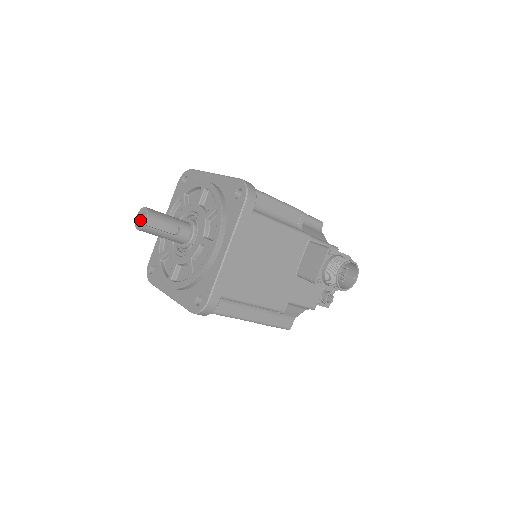
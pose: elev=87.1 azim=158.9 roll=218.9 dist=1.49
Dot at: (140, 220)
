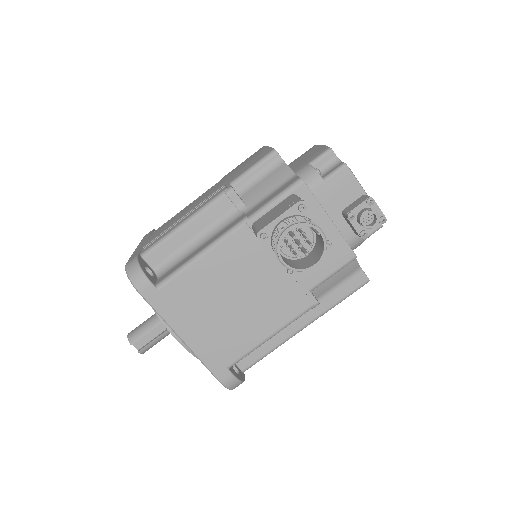
Dot at: occluded
